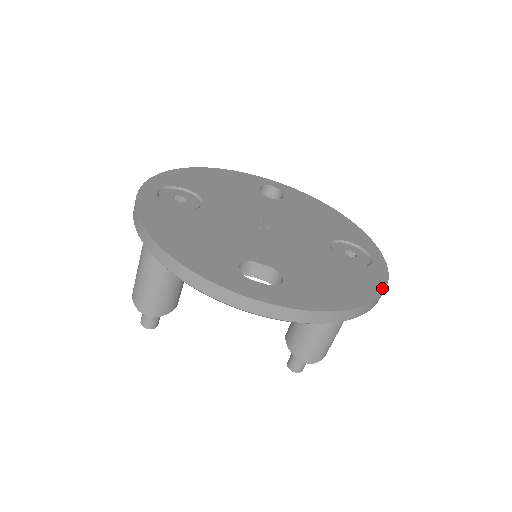
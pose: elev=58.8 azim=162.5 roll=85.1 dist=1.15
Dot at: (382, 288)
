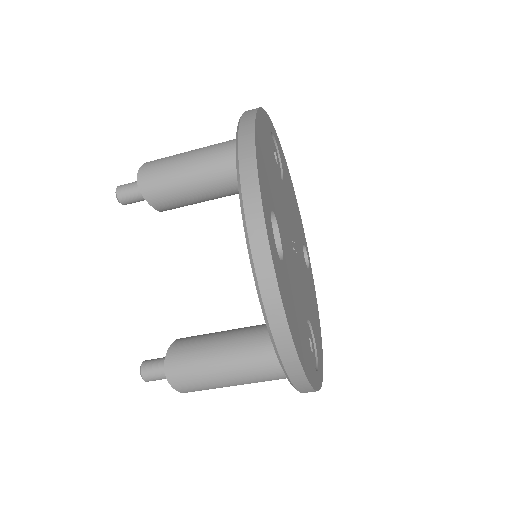
Dot at: (312, 383)
